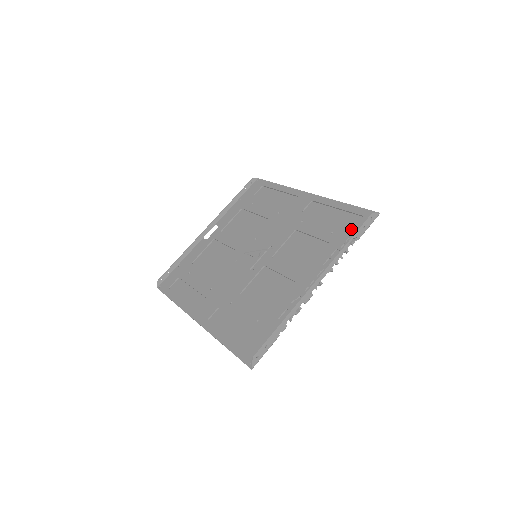
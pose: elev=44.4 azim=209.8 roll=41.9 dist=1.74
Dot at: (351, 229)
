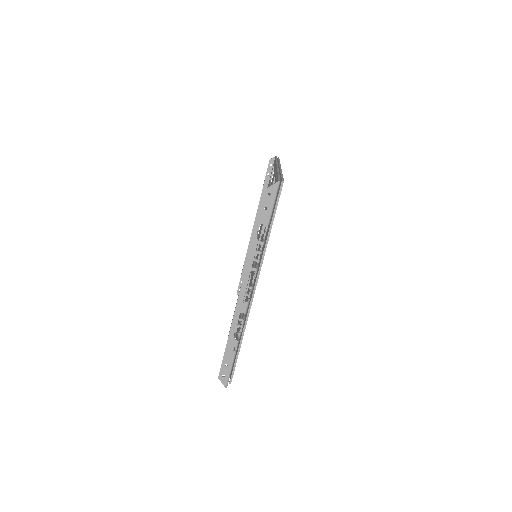
Dot at: occluded
